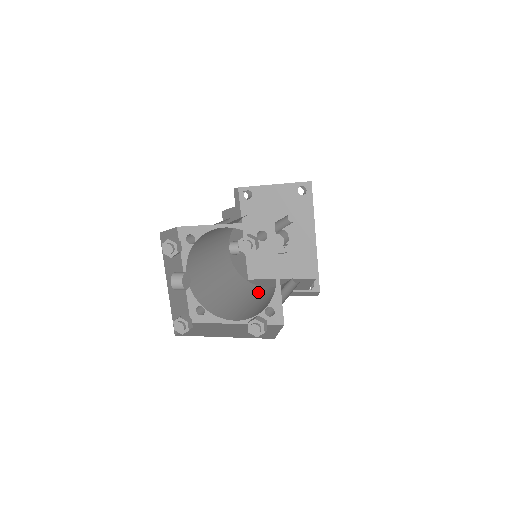
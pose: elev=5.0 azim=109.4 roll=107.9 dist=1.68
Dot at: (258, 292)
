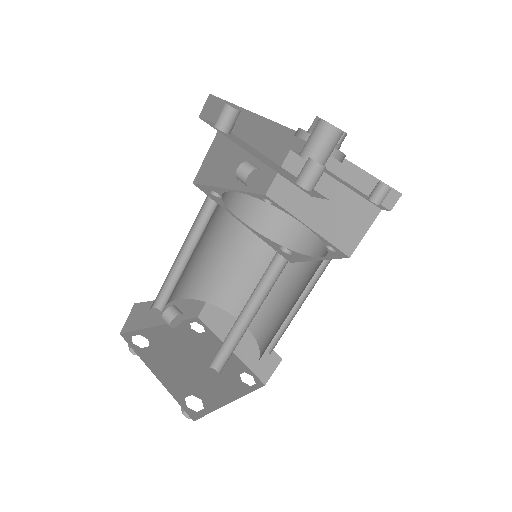
Dot at: (285, 242)
